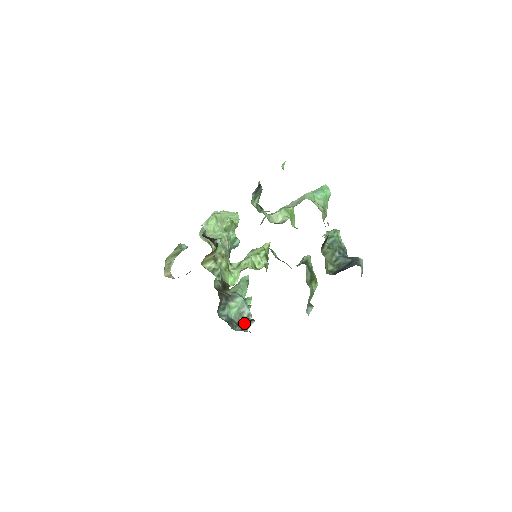
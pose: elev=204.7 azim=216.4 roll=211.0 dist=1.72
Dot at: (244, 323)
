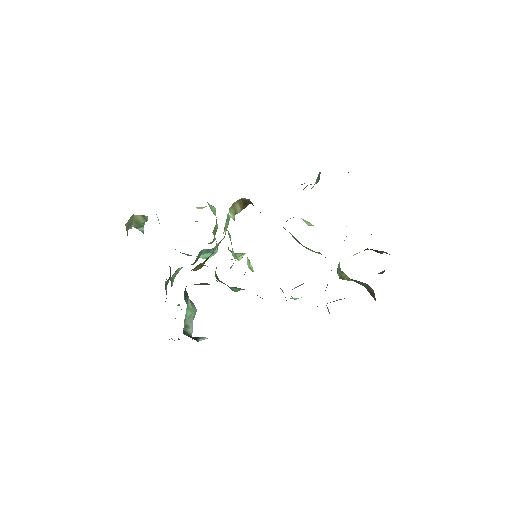
Dot at: (189, 336)
